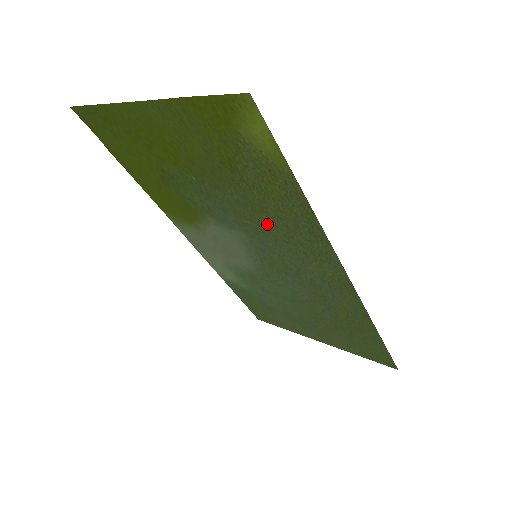
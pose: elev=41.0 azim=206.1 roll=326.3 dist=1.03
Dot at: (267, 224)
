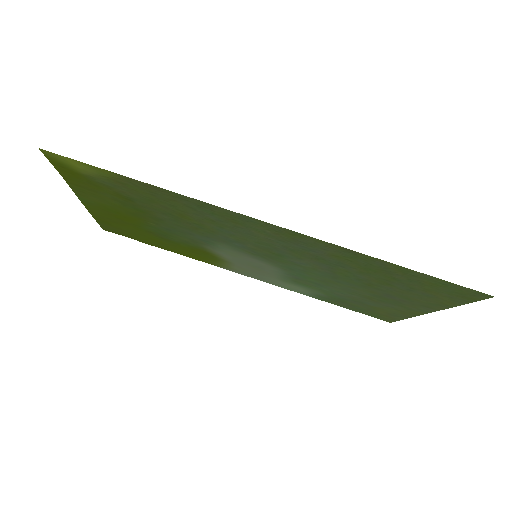
Dot at: (198, 223)
